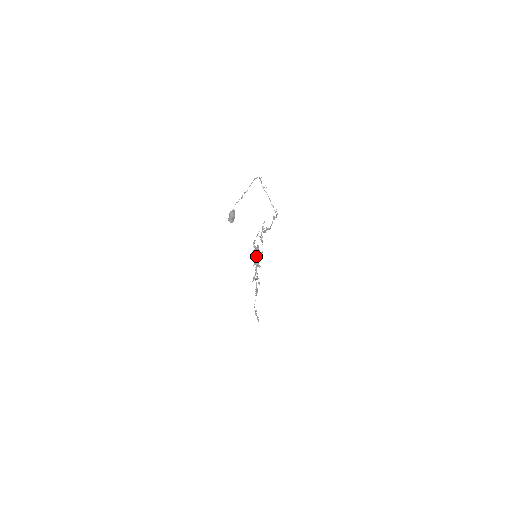
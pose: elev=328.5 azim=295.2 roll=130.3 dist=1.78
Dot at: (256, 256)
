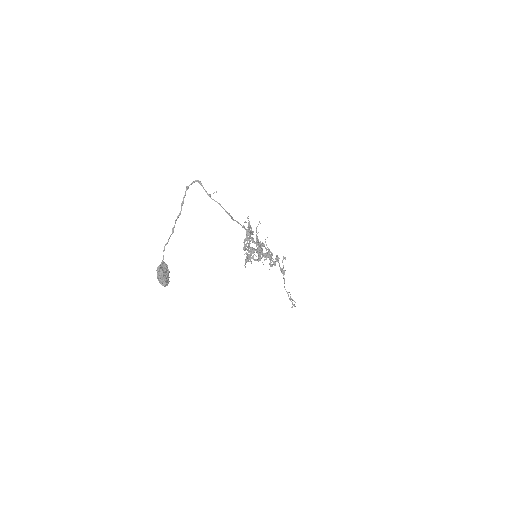
Dot at: occluded
